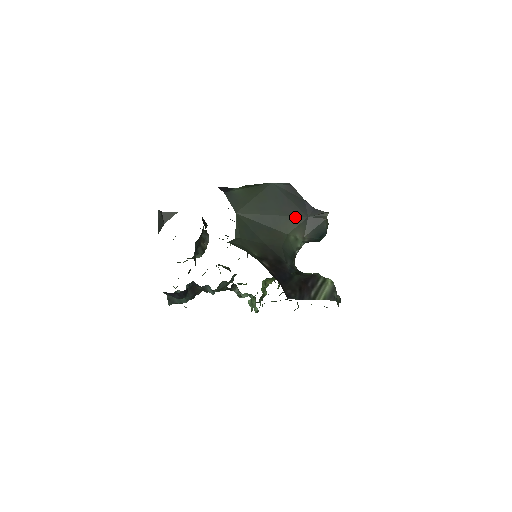
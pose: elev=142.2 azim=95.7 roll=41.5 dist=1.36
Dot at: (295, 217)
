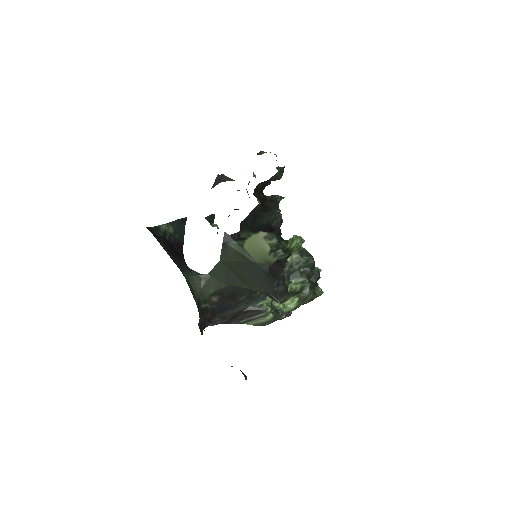
Dot at: (259, 287)
